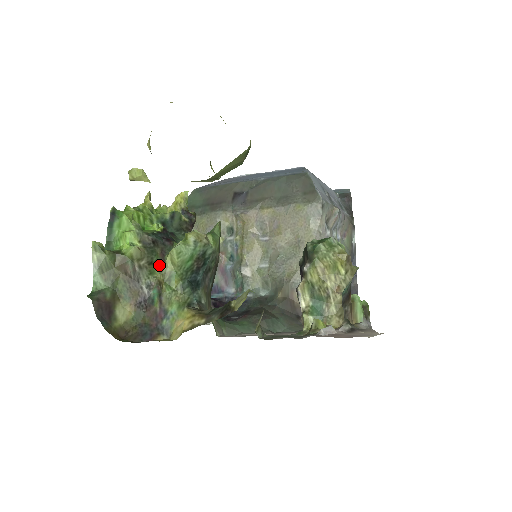
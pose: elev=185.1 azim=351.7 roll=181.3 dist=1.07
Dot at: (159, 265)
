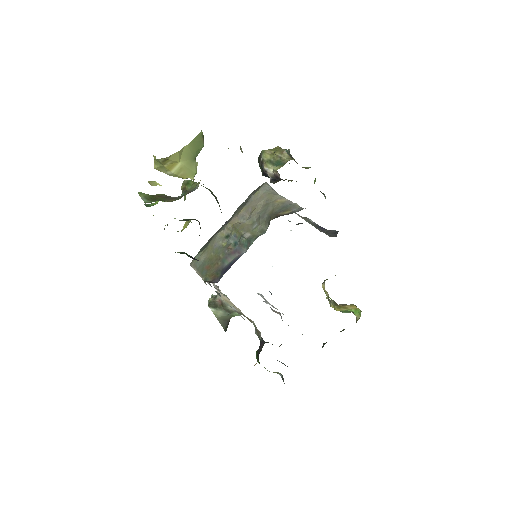
Dot at: occluded
